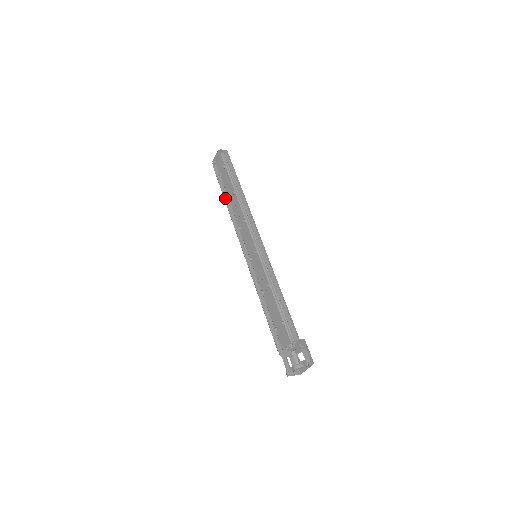
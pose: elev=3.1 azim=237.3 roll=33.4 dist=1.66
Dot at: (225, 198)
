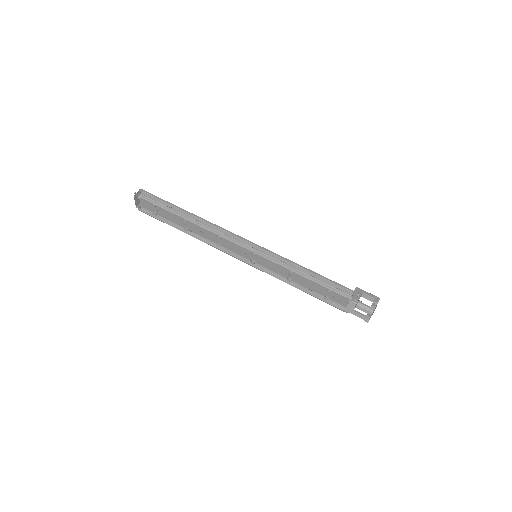
Dot at: (180, 229)
